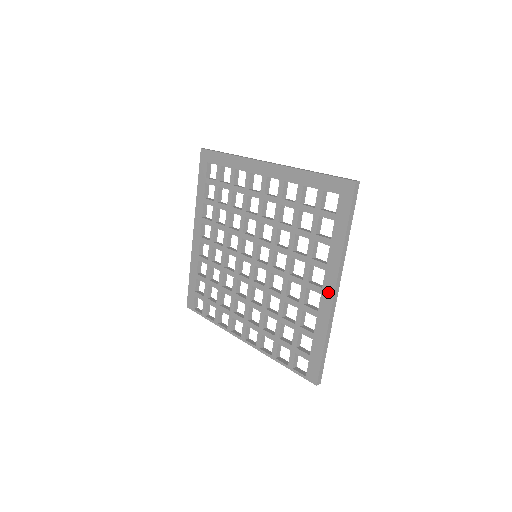
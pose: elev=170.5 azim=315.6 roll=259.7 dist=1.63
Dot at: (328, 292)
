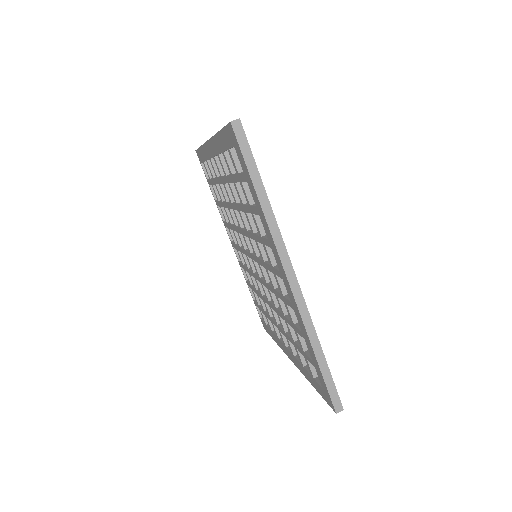
Dot at: (288, 354)
